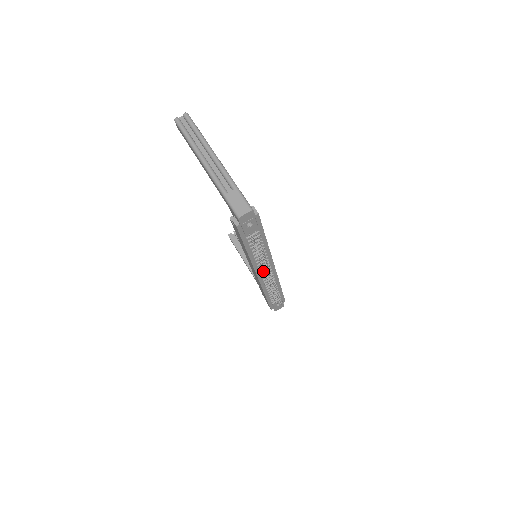
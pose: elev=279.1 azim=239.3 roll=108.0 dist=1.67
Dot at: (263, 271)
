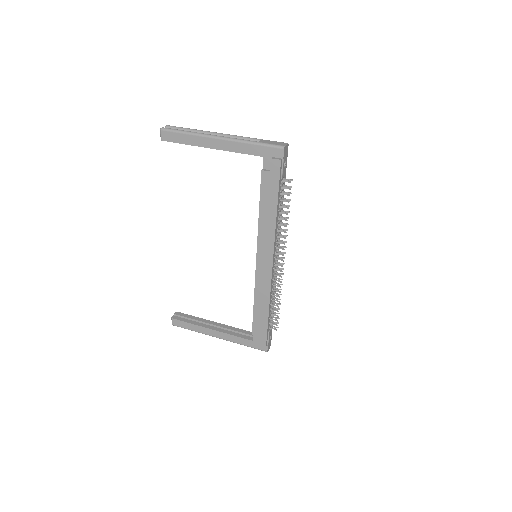
Dot at: (276, 256)
